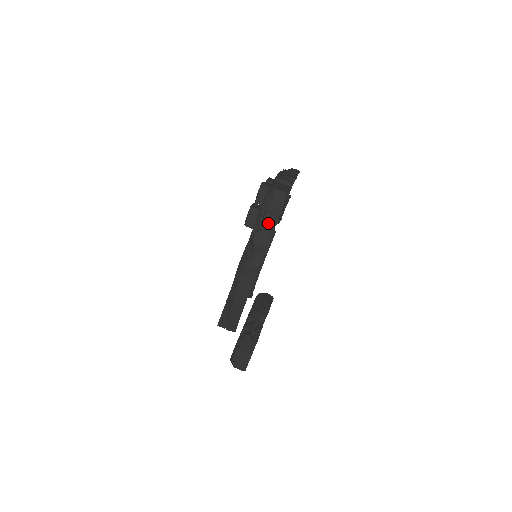
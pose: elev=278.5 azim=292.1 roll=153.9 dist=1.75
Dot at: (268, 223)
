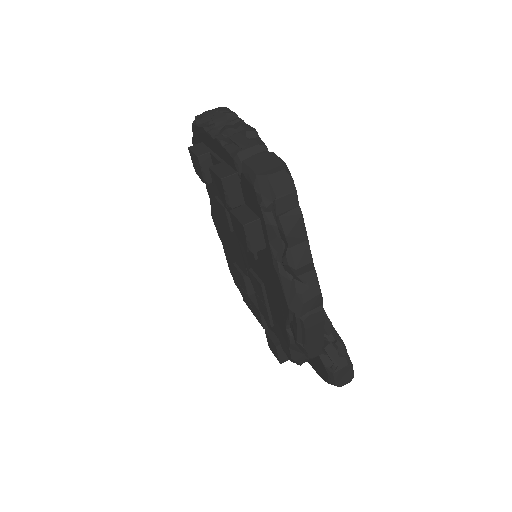
Dot at: (293, 230)
